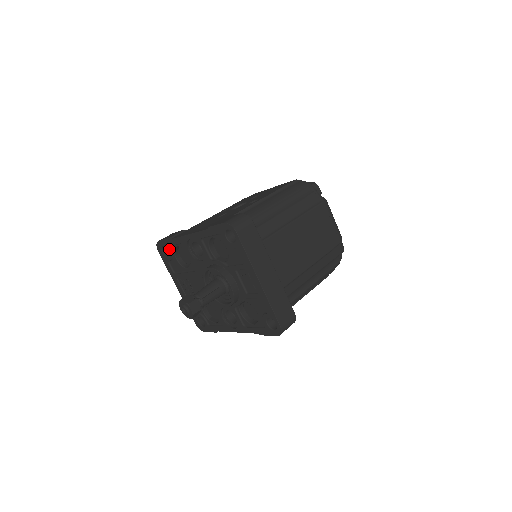
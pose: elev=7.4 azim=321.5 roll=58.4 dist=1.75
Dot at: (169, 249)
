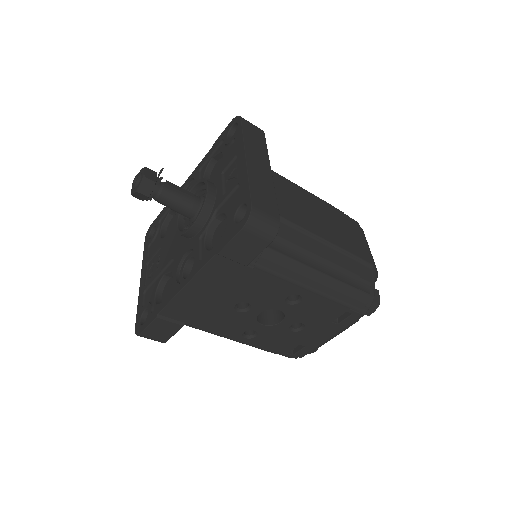
Dot at: (158, 223)
